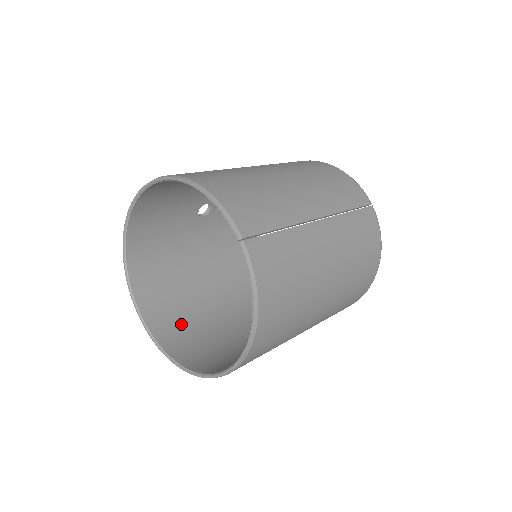
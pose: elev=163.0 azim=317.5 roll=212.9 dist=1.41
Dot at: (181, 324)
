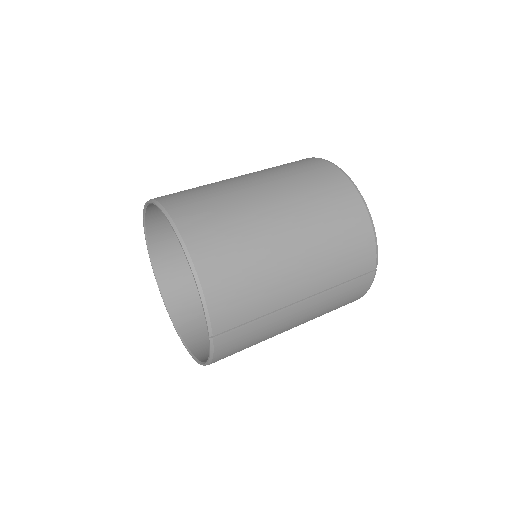
Dot at: (181, 261)
